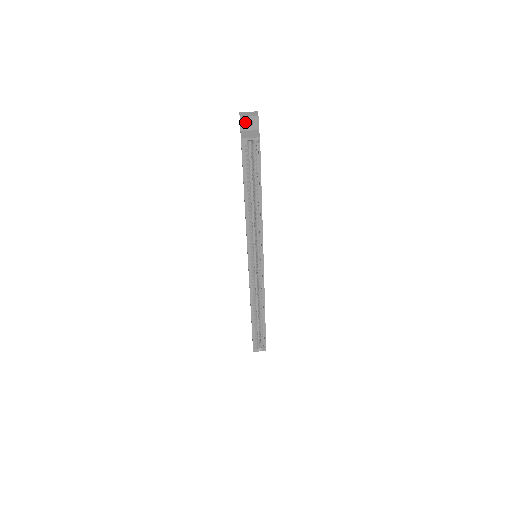
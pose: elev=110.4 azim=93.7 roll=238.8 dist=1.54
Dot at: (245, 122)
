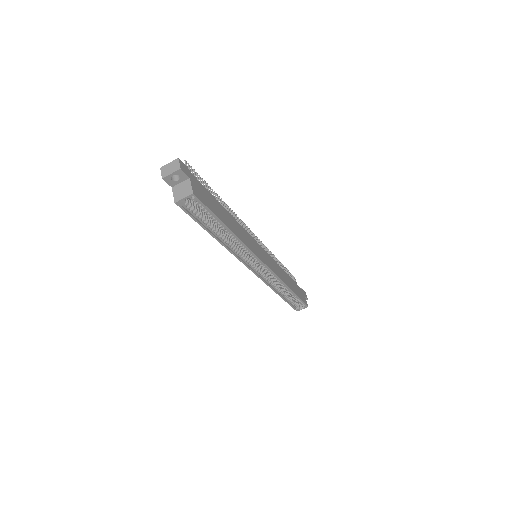
Dot at: (171, 176)
